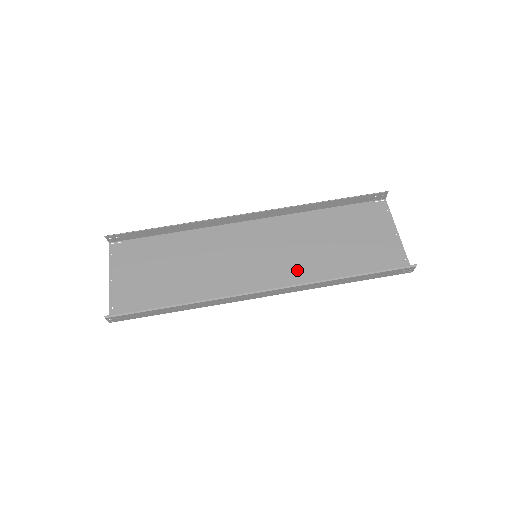
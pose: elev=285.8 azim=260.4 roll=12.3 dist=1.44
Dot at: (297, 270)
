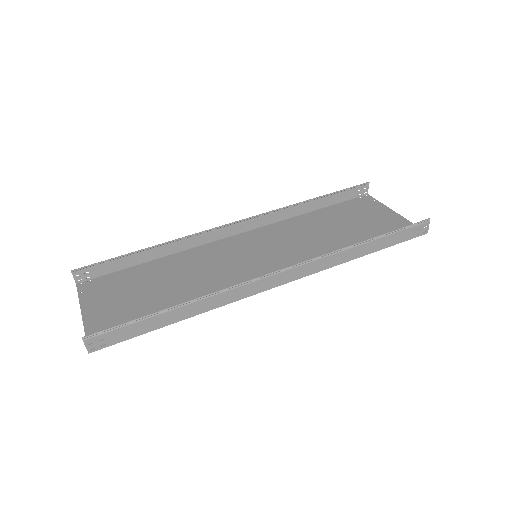
Dot at: (306, 257)
